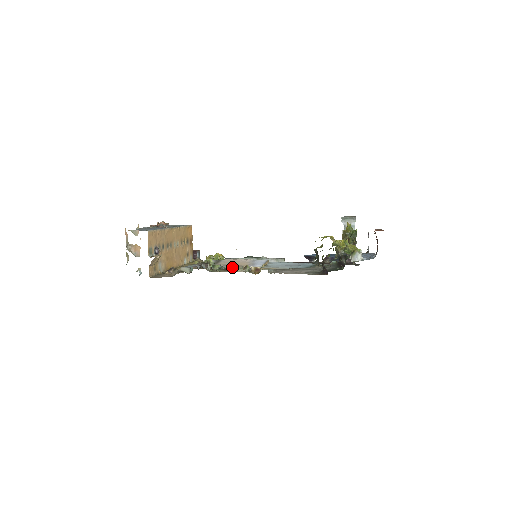
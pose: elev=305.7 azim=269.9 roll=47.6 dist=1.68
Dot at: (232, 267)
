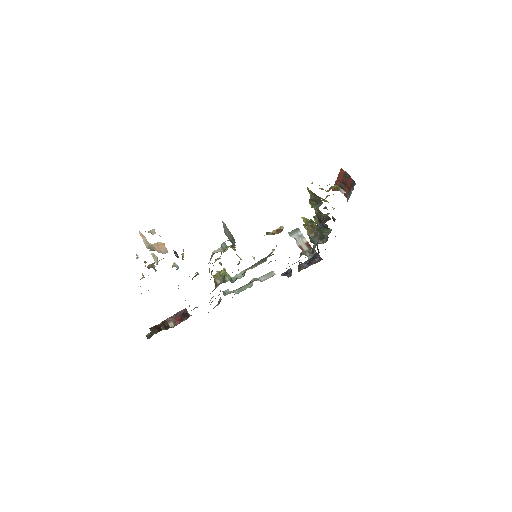
Dot at: (241, 277)
